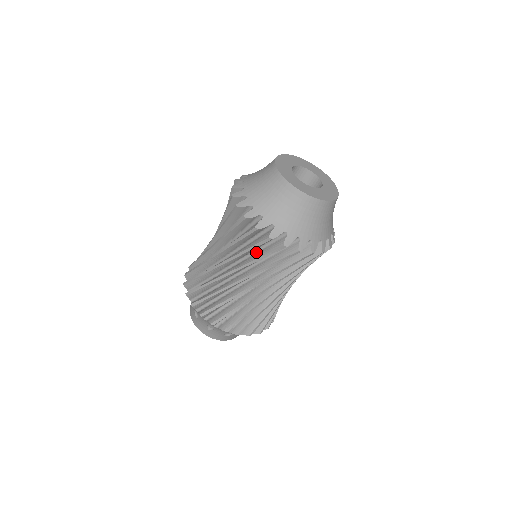
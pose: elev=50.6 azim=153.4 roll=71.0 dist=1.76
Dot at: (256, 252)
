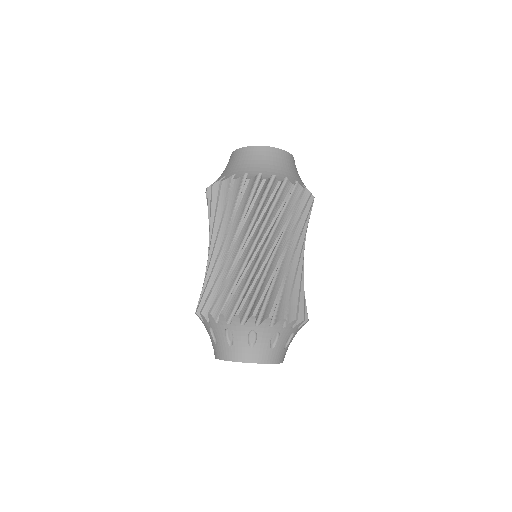
Dot at: occluded
